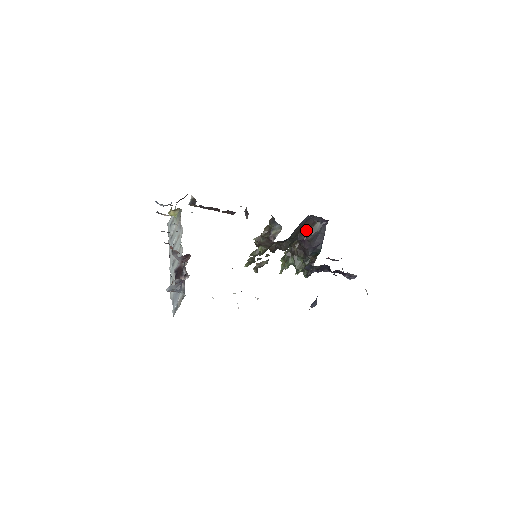
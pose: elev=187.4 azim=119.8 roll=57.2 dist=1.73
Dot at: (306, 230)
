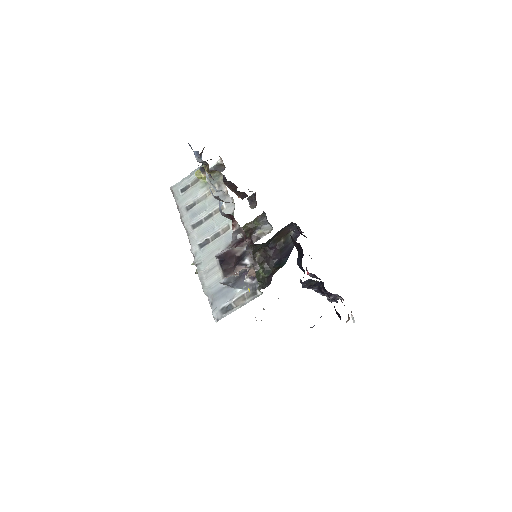
Dot at: (280, 237)
